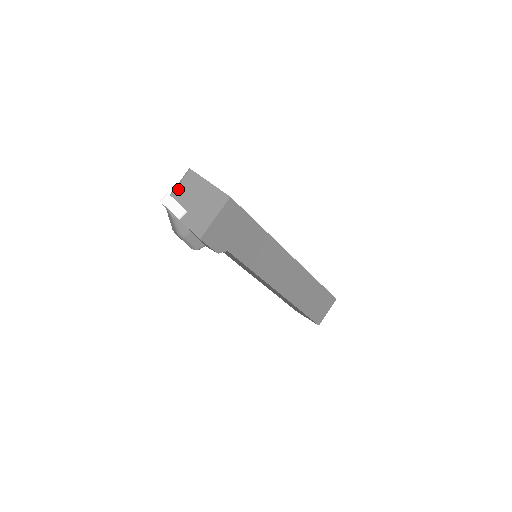
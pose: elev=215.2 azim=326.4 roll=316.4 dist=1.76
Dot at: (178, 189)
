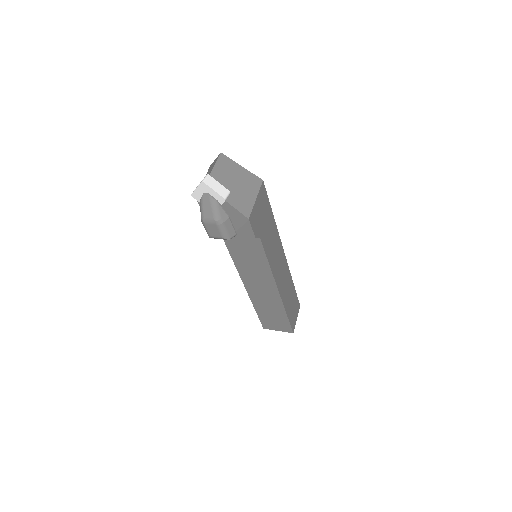
Dot at: (216, 171)
